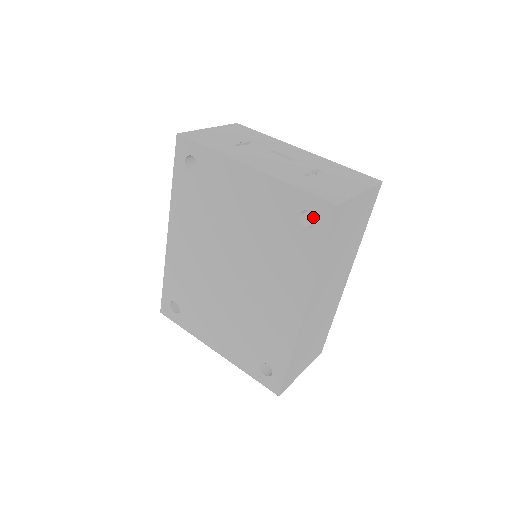
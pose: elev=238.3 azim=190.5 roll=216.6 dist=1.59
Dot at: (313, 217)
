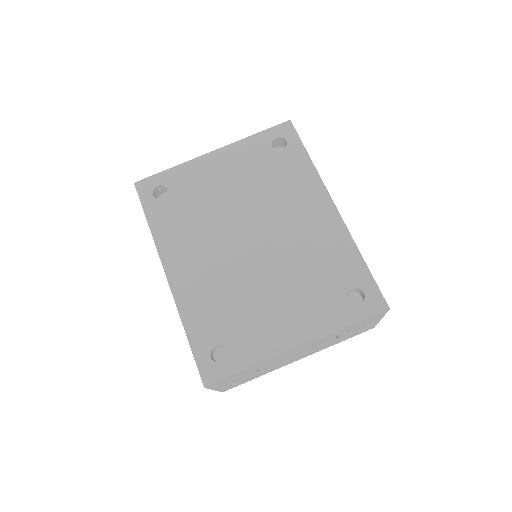
Dot at: occluded
